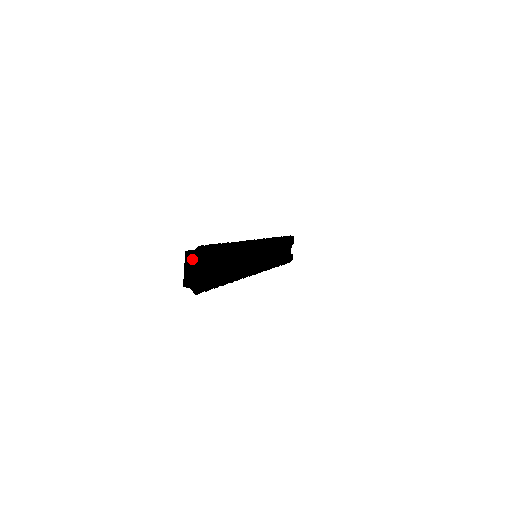
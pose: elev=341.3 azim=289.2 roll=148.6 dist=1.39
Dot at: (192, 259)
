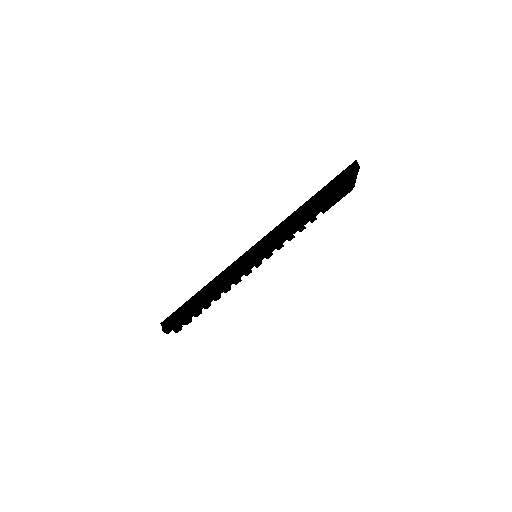
Dot at: occluded
